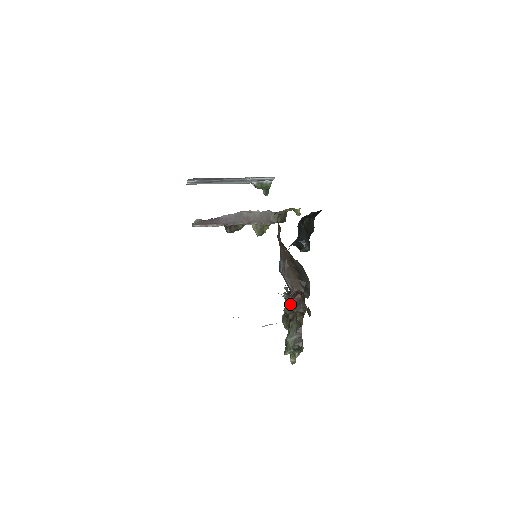
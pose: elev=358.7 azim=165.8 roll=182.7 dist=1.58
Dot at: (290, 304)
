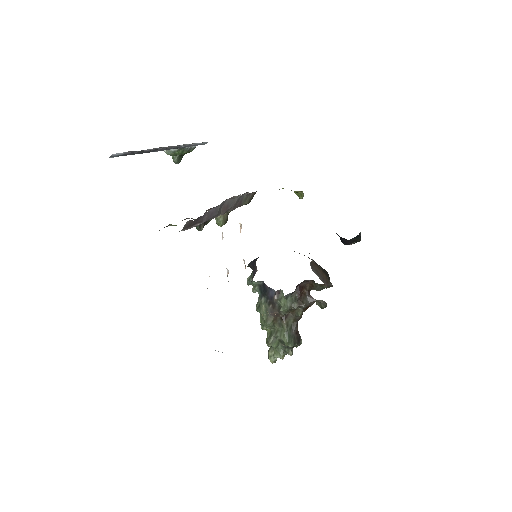
Dot at: (293, 301)
